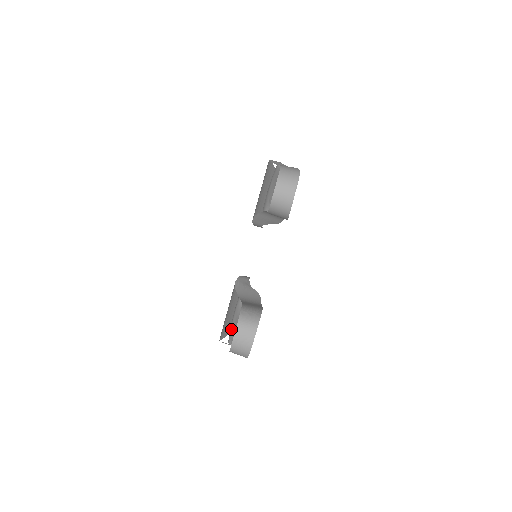
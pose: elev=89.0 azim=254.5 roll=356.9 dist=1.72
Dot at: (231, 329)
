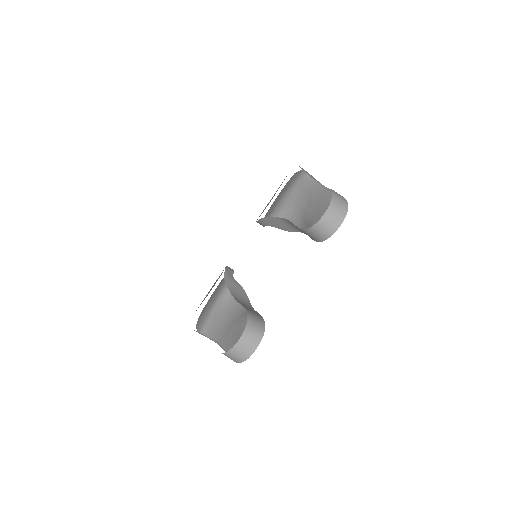
Dot at: (207, 319)
